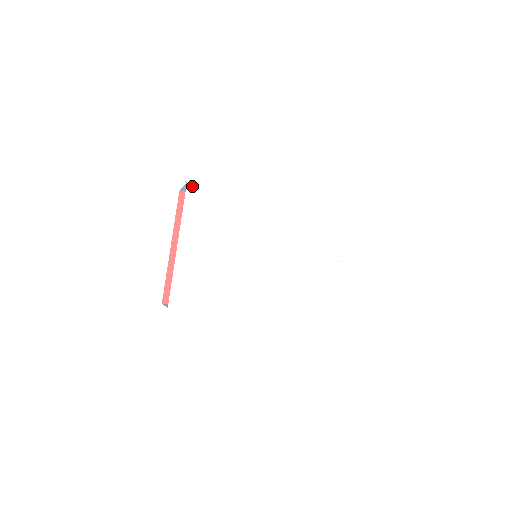
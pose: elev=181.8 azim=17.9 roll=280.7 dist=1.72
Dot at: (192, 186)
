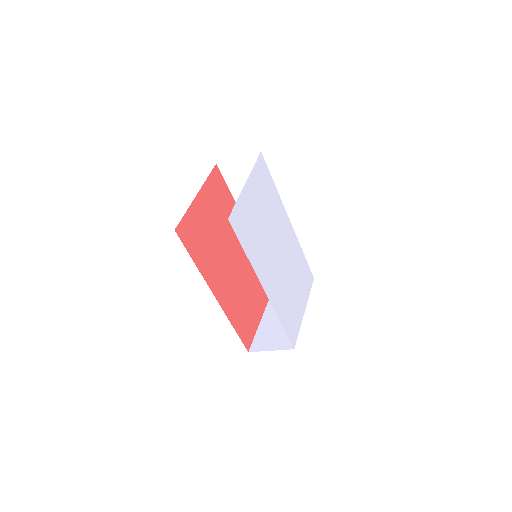
Dot at: (262, 157)
